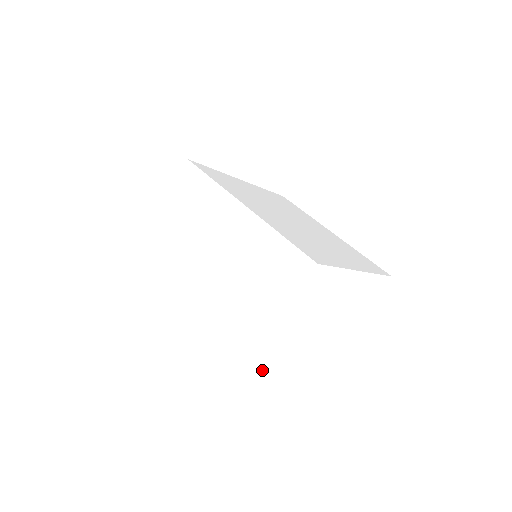
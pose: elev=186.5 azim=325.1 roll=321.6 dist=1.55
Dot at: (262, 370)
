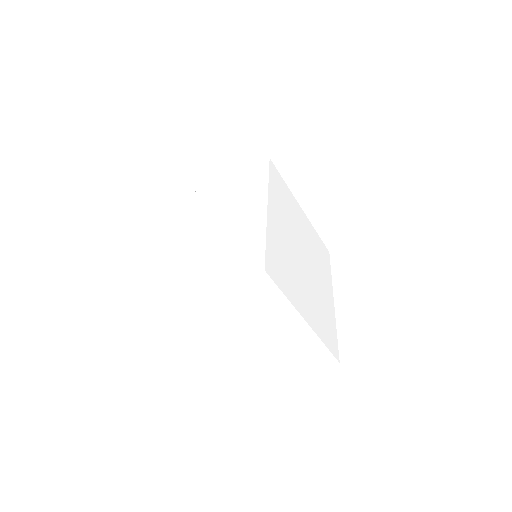
Dot at: (182, 319)
